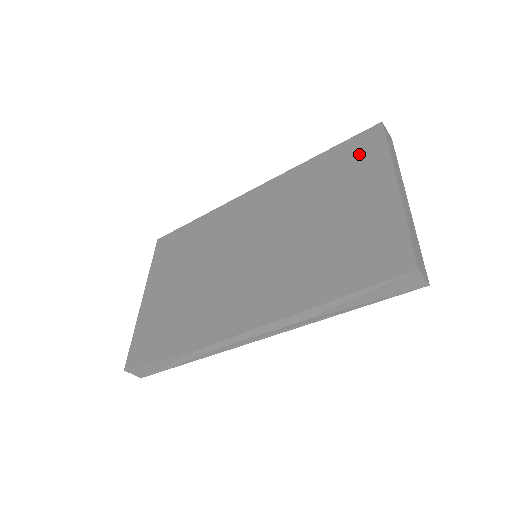
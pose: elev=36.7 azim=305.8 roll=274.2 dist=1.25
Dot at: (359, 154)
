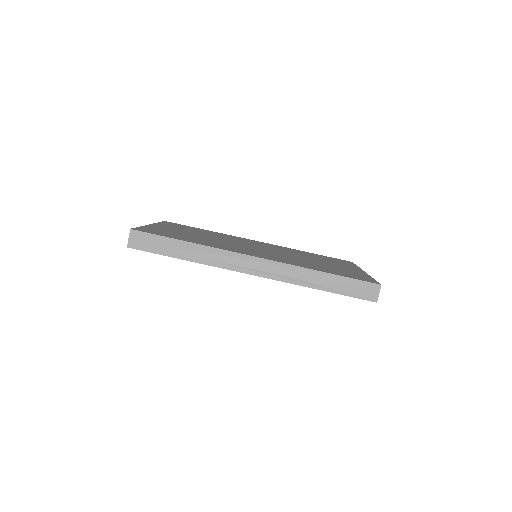
Dot at: (339, 261)
